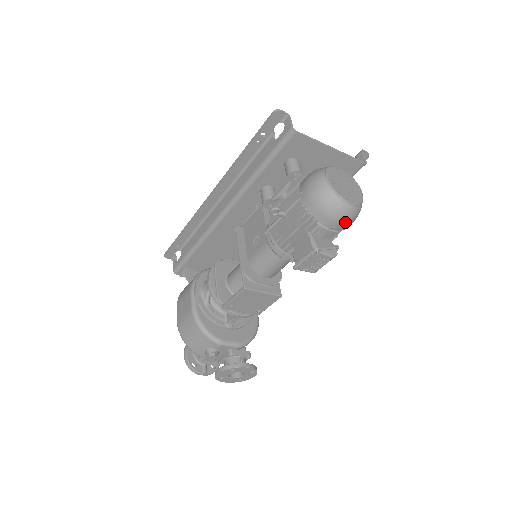
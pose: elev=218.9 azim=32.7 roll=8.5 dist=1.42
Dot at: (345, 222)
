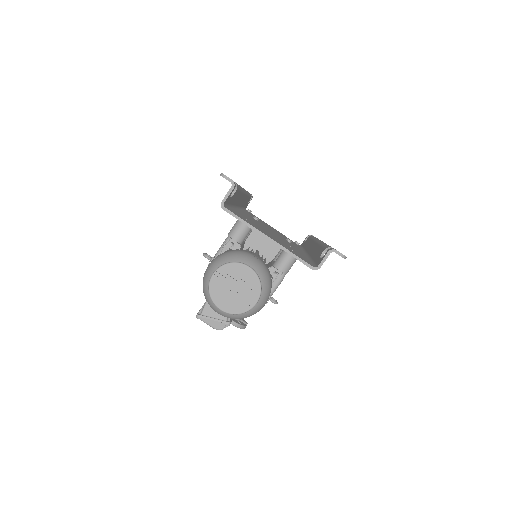
Dot at: (224, 316)
